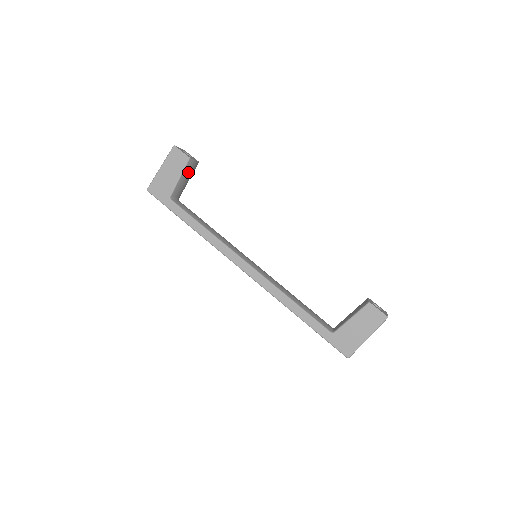
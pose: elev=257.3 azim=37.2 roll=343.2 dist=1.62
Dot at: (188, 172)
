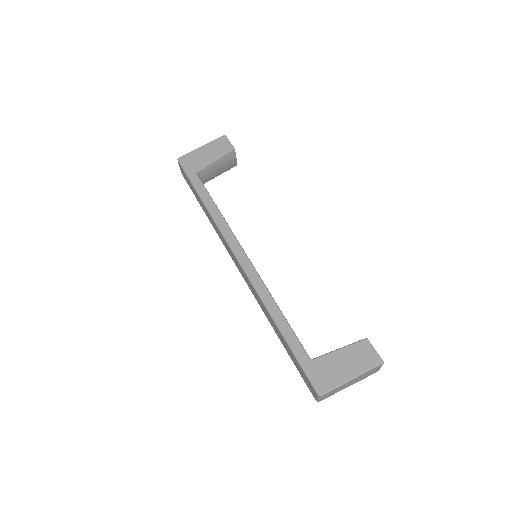
Dot at: (225, 162)
